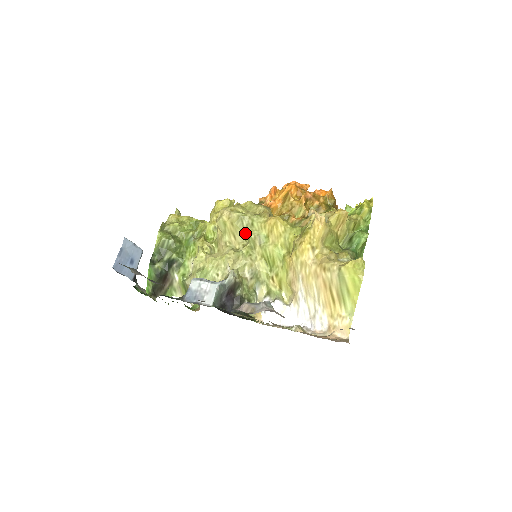
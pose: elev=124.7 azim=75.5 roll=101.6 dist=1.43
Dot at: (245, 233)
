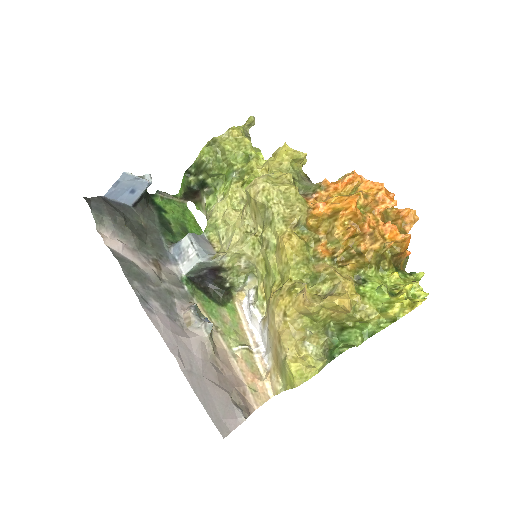
Dot at: (264, 223)
